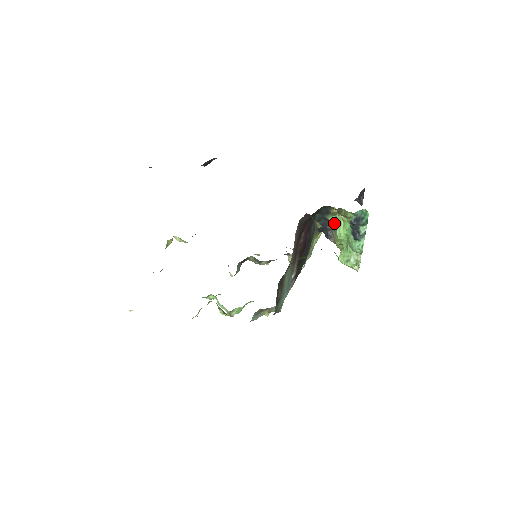
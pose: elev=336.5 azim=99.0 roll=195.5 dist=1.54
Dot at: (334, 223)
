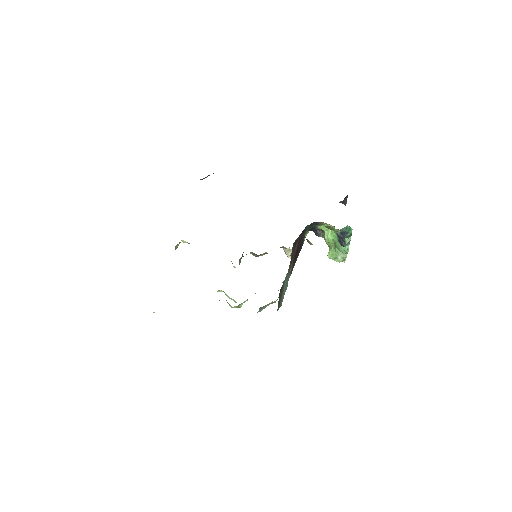
Dot at: (323, 230)
